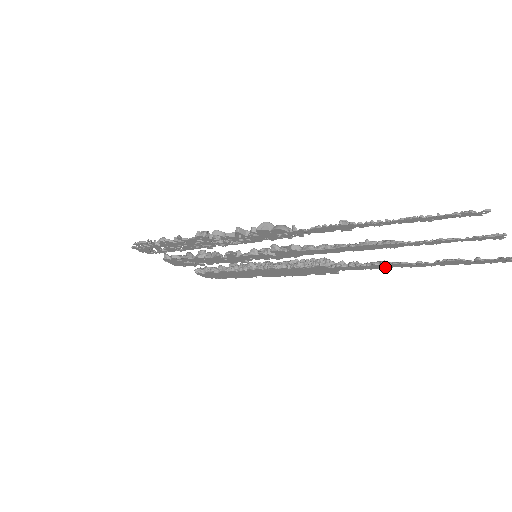
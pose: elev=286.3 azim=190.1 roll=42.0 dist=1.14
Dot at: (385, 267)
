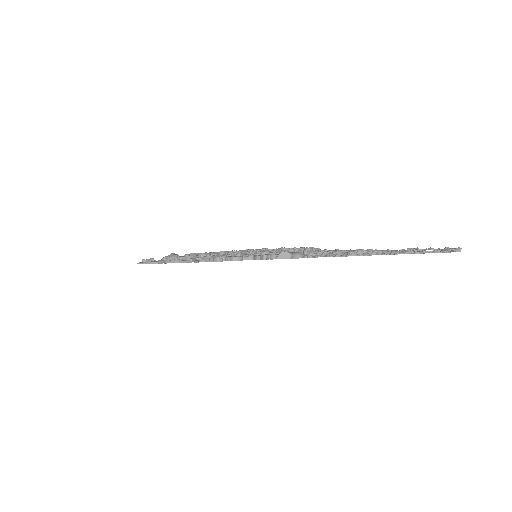
Dot at: occluded
